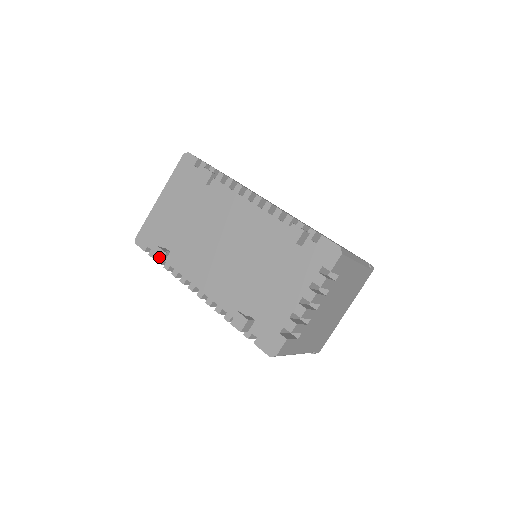
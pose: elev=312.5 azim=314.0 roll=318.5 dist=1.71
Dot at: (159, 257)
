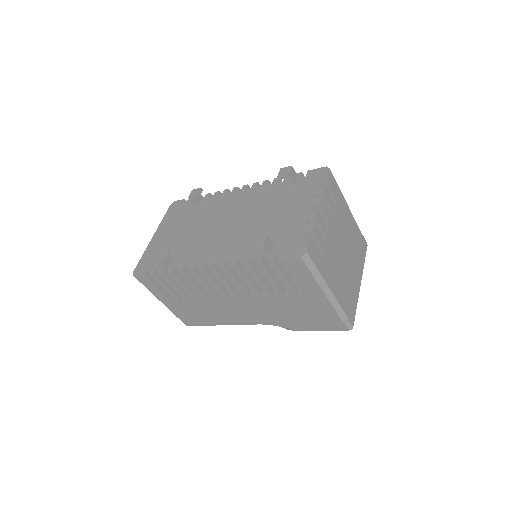
Dot at: (162, 256)
